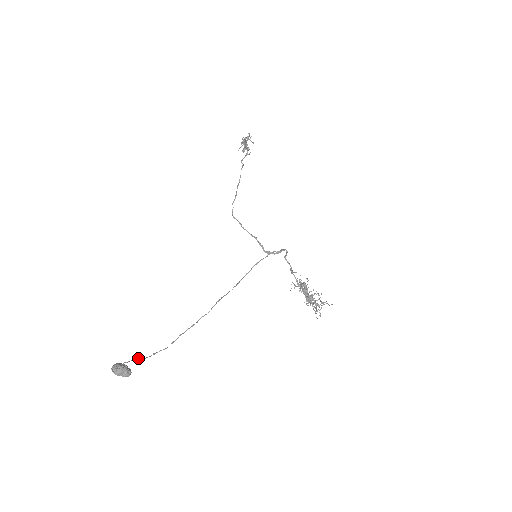
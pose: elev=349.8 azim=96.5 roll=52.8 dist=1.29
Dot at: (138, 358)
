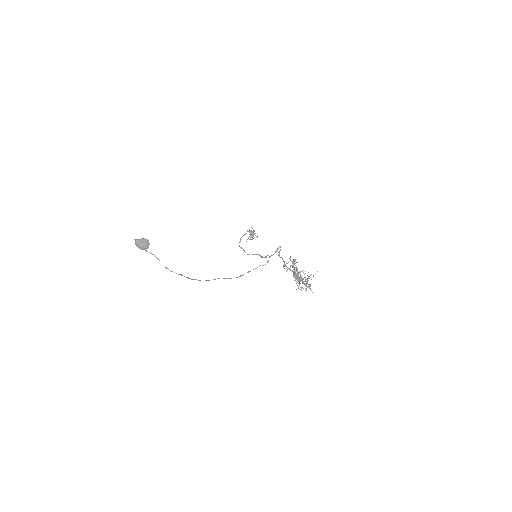
Dot at: (154, 255)
